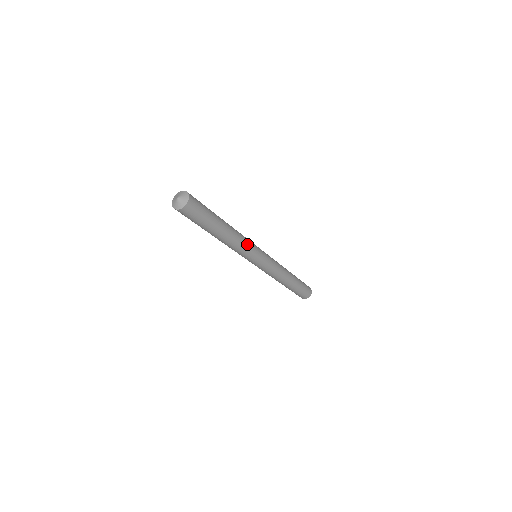
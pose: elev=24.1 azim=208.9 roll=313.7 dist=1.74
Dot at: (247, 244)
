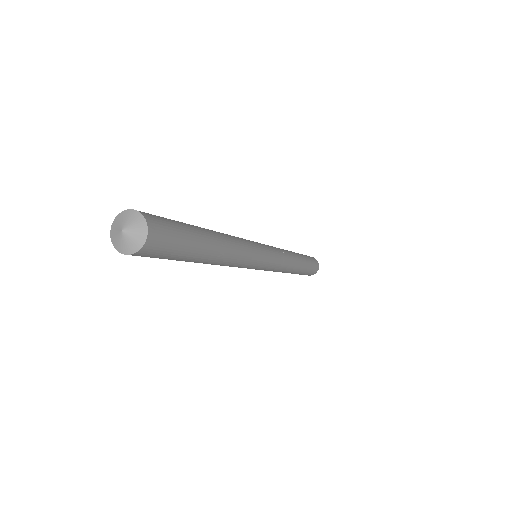
Dot at: (248, 250)
